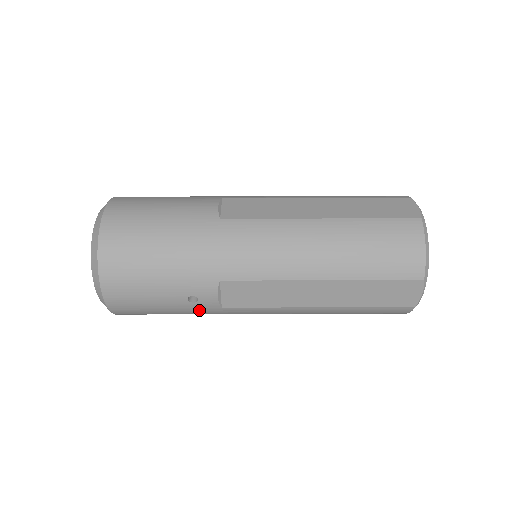
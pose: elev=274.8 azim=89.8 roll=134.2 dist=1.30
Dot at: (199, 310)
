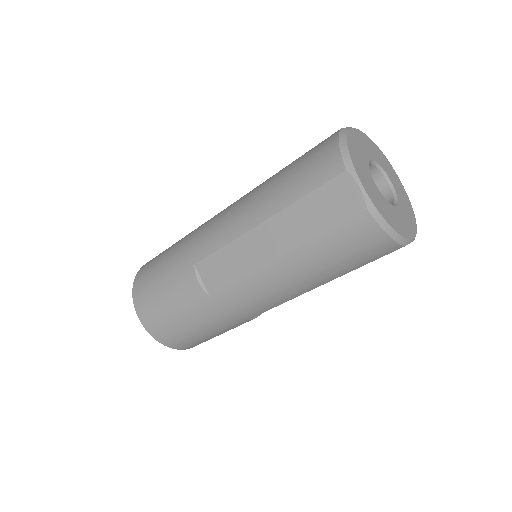
Dot at: occluded
